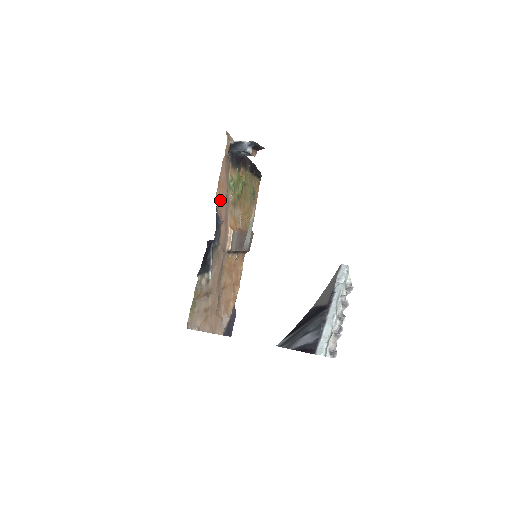
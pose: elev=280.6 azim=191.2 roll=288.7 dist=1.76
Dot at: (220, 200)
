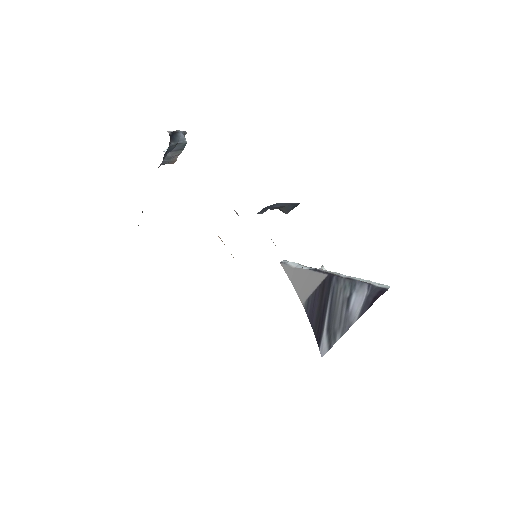
Dot at: occluded
